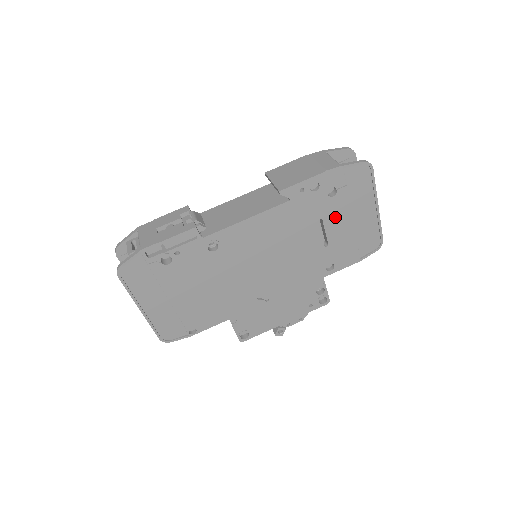
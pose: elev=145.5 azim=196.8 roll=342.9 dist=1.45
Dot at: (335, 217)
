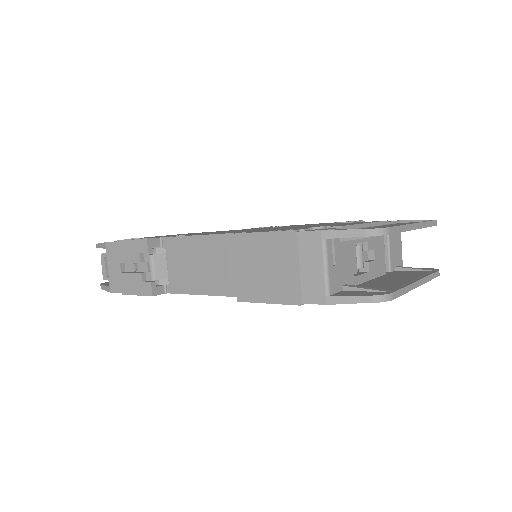
Dot at: occluded
